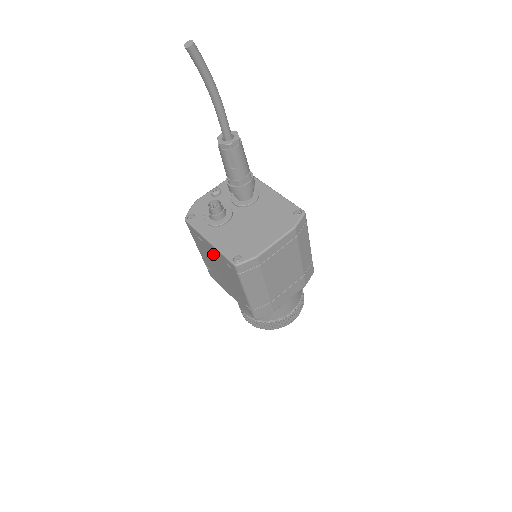
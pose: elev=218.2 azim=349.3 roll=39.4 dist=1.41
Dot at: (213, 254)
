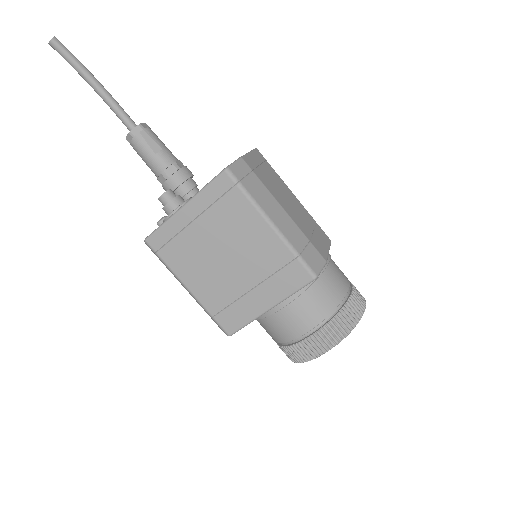
Dot at: (200, 228)
